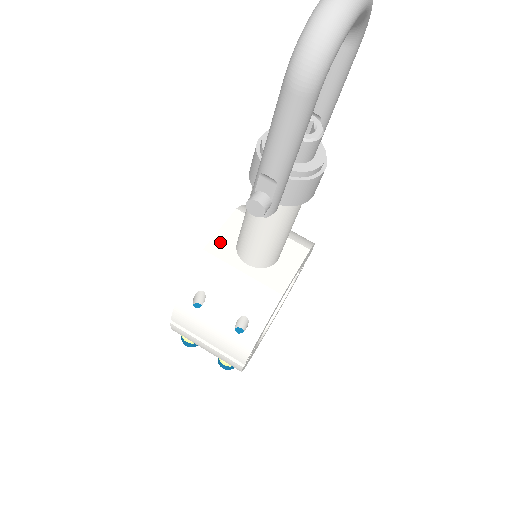
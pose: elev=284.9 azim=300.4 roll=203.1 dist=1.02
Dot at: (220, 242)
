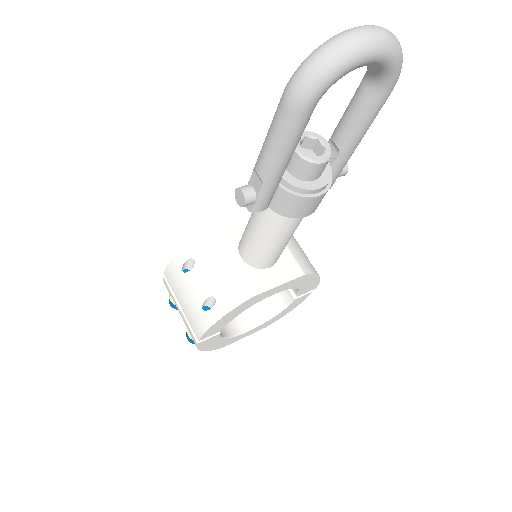
Dot at: (231, 228)
